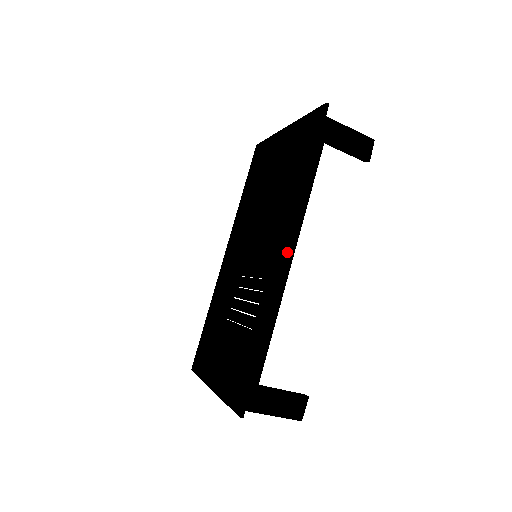
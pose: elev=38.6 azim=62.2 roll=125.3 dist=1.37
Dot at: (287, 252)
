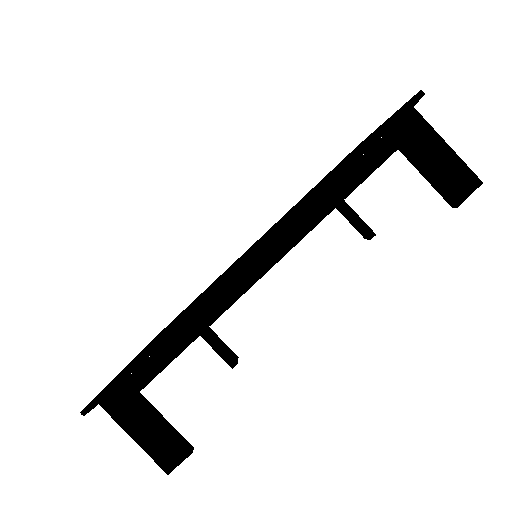
Dot at: (251, 254)
